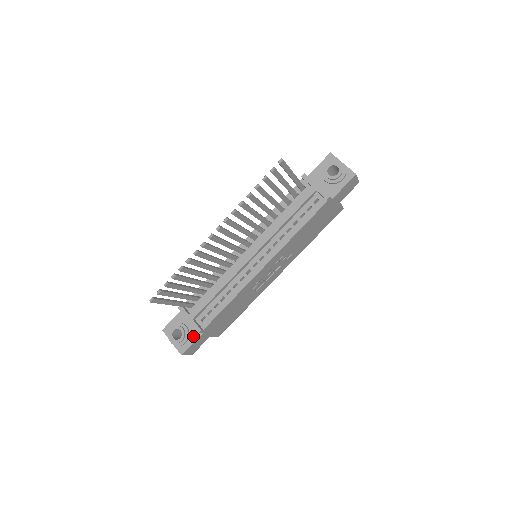
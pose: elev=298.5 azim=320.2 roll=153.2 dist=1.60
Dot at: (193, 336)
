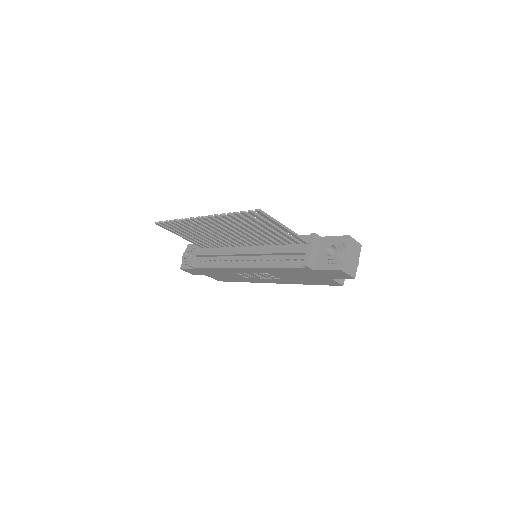
Dot at: occluded
